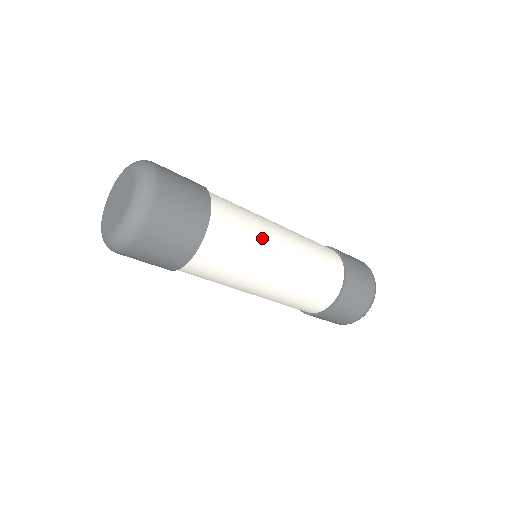
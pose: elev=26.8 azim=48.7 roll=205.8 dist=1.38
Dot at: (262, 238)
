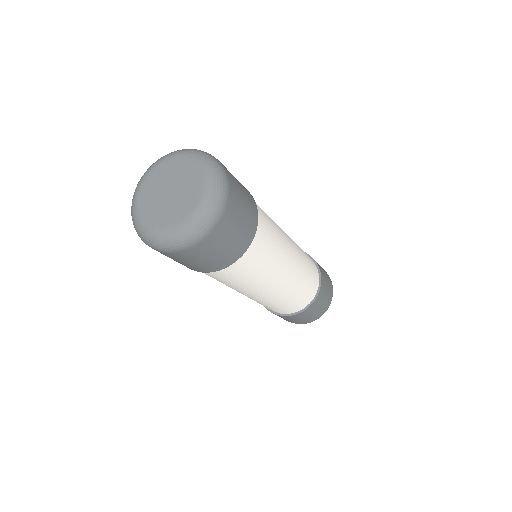
Dot at: (264, 279)
